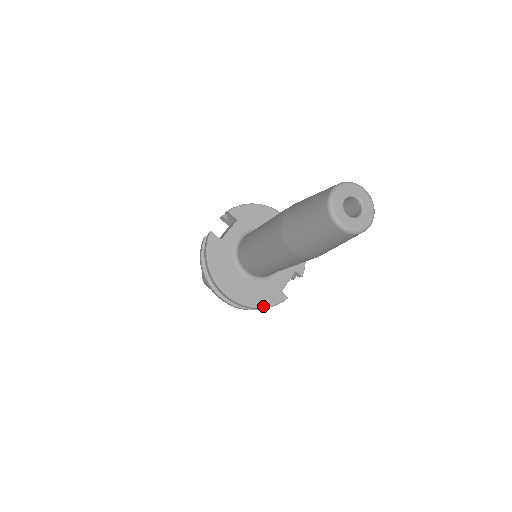
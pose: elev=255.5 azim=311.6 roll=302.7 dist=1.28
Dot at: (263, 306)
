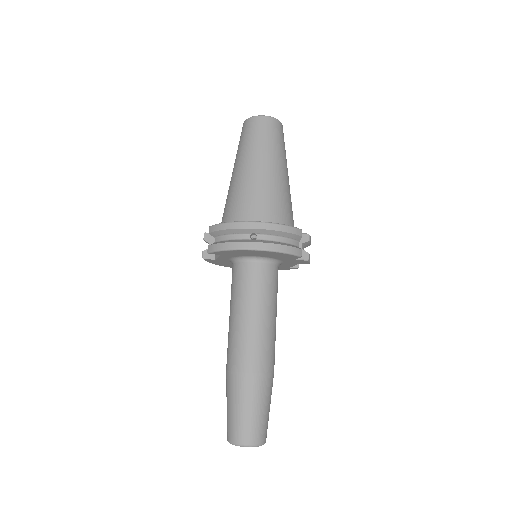
Dot at: occluded
